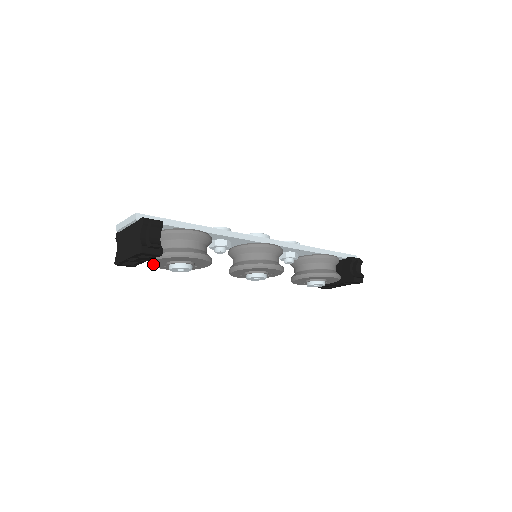
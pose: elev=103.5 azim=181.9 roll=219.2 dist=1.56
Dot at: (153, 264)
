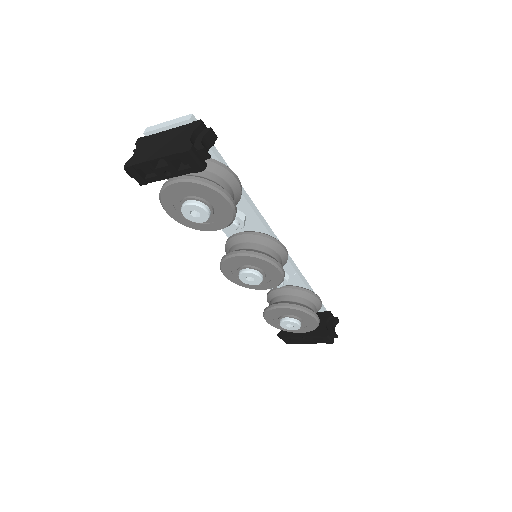
Dot at: (166, 192)
